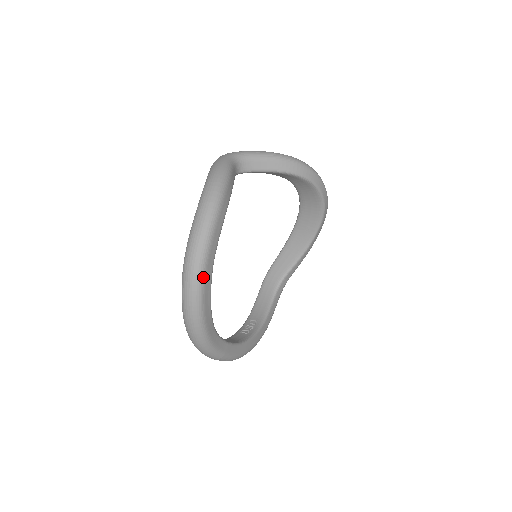
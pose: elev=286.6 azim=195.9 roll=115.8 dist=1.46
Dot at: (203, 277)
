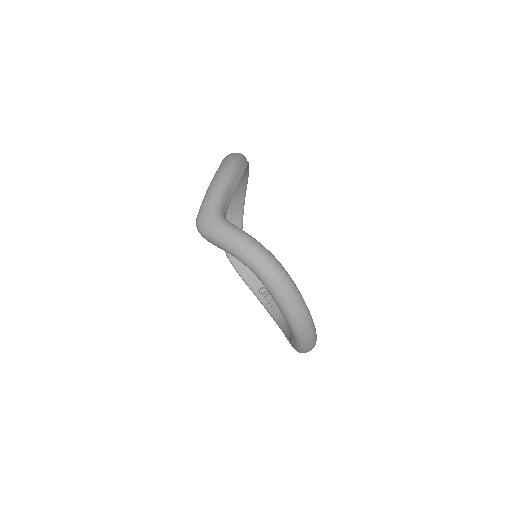
Dot at: (312, 319)
